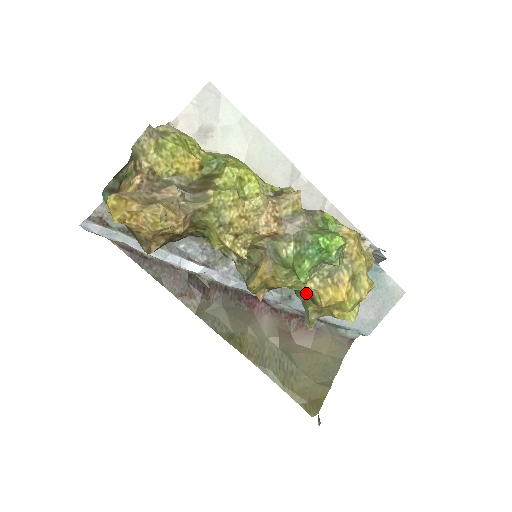
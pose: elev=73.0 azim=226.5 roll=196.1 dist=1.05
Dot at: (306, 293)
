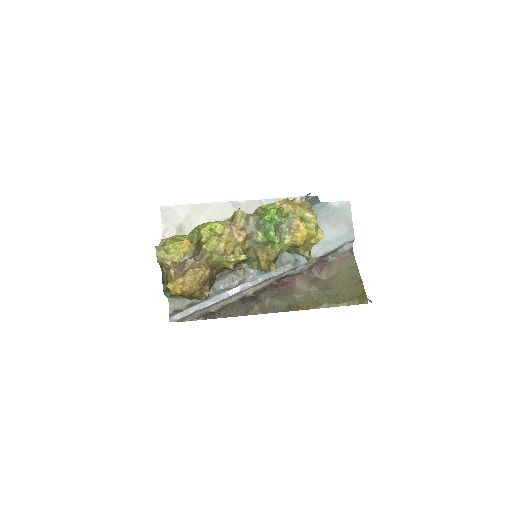
Dot at: (291, 247)
